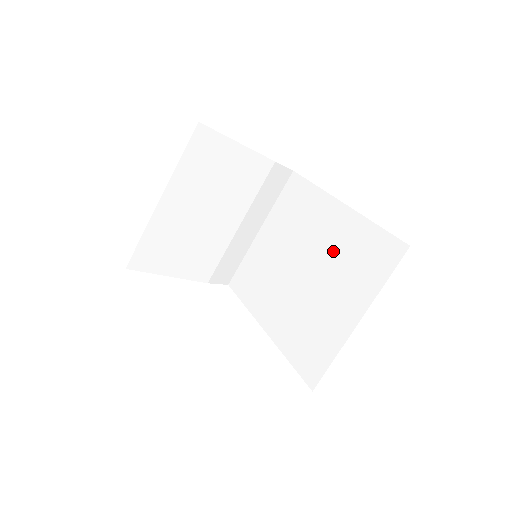
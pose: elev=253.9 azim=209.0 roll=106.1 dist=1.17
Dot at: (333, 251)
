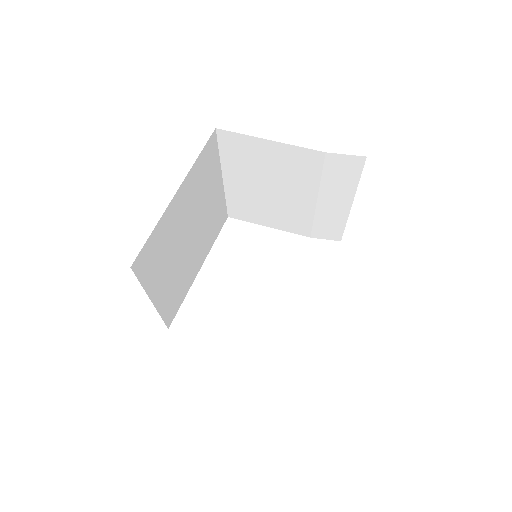
Dot at: occluded
